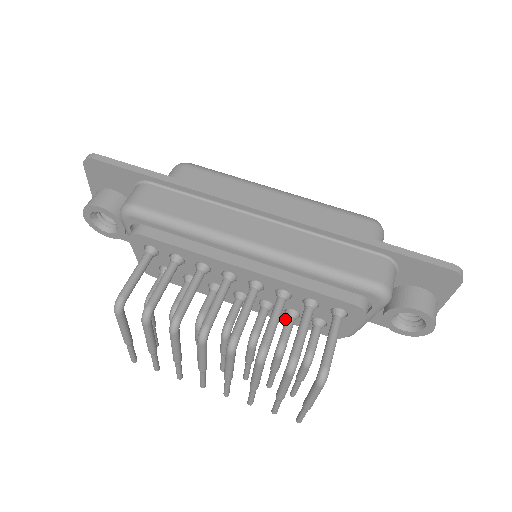
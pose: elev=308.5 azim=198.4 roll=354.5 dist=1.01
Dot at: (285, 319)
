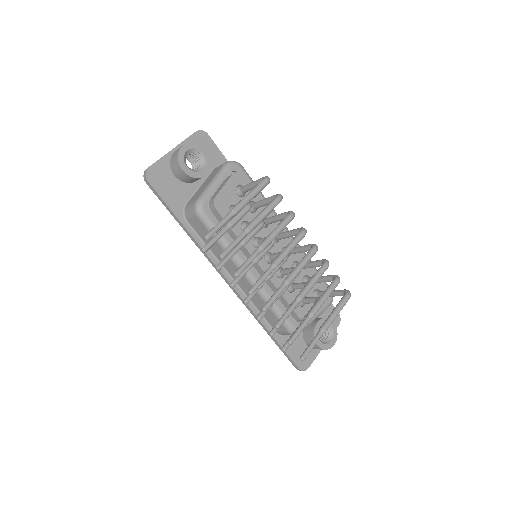
Dot at: occluded
